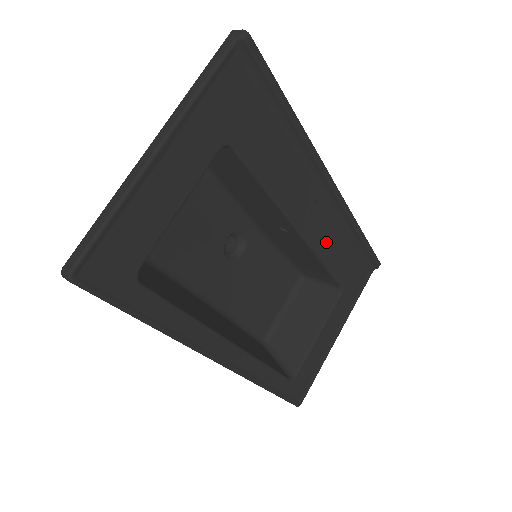
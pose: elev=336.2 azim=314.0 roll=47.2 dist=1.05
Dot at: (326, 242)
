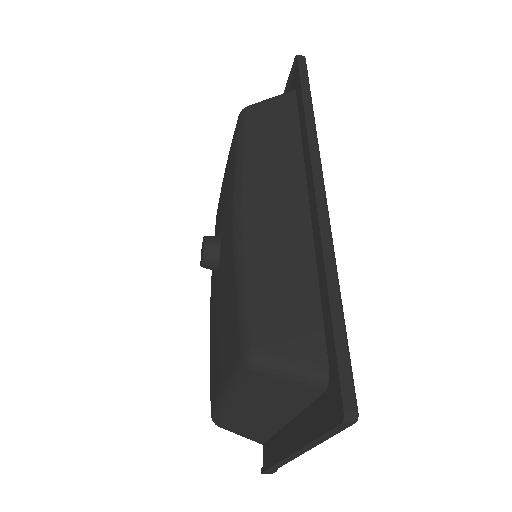
Dot at: occluded
